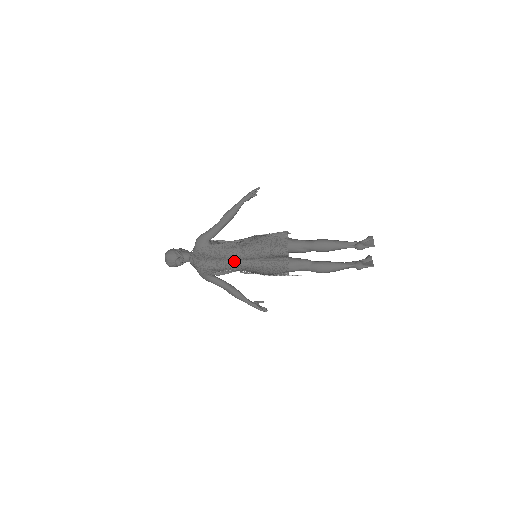
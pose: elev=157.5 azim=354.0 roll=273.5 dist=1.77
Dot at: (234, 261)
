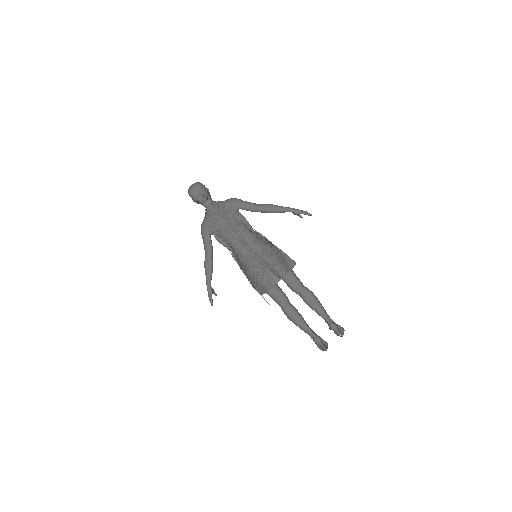
Dot at: (241, 241)
